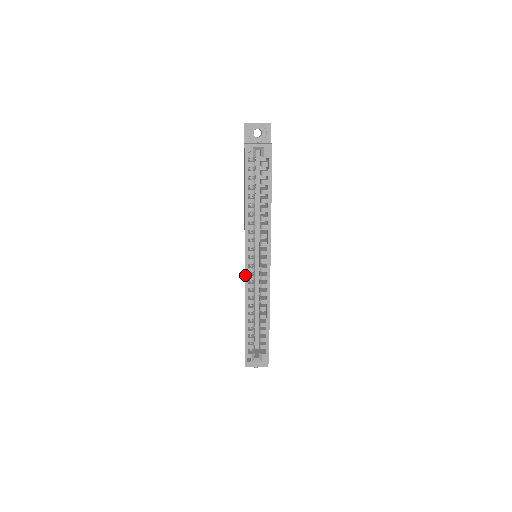
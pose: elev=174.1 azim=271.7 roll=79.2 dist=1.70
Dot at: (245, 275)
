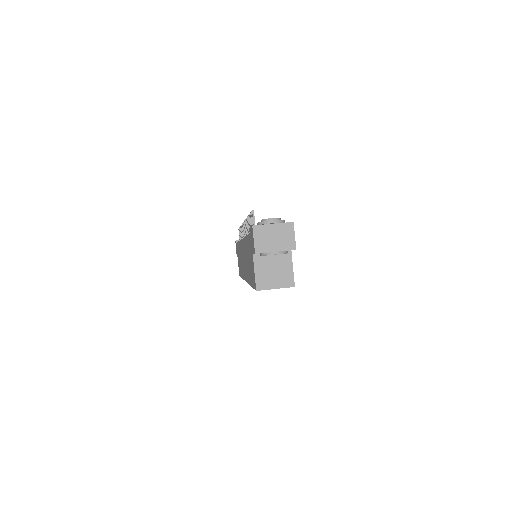
Dot at: occluded
